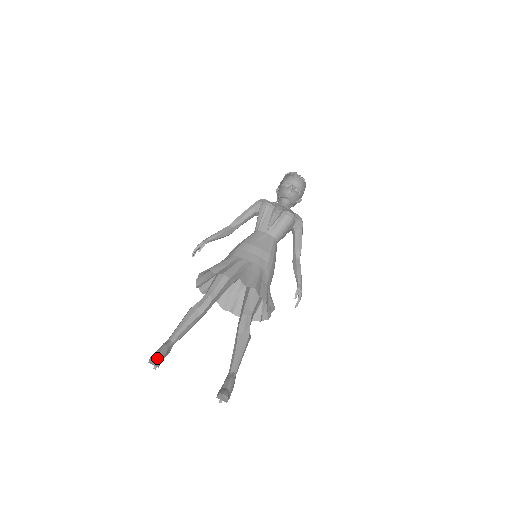
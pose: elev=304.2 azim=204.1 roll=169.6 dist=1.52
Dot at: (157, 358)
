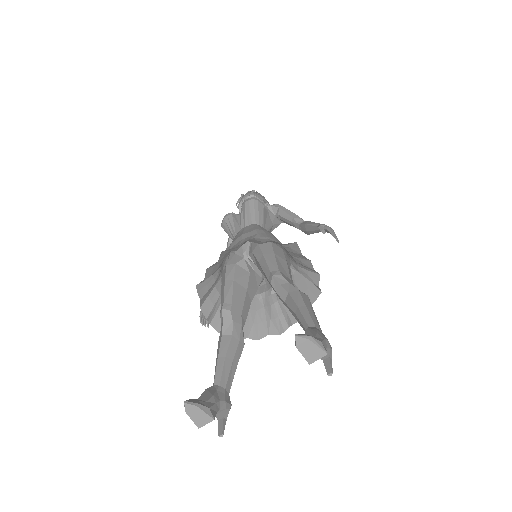
Dot at: (192, 401)
